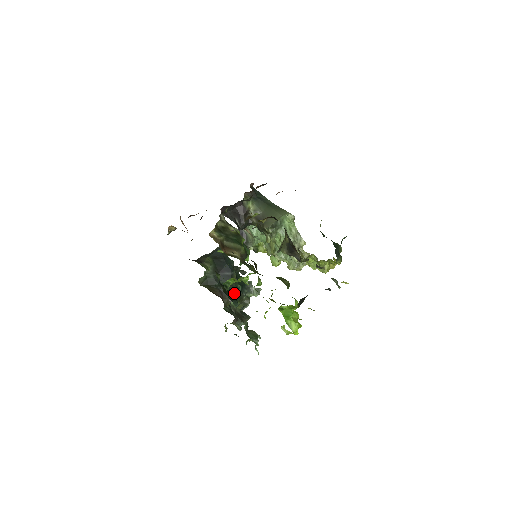
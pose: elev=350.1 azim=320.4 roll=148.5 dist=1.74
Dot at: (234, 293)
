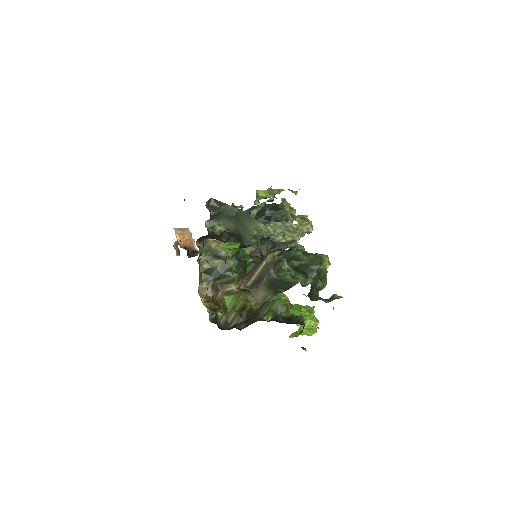
Dot at: occluded
